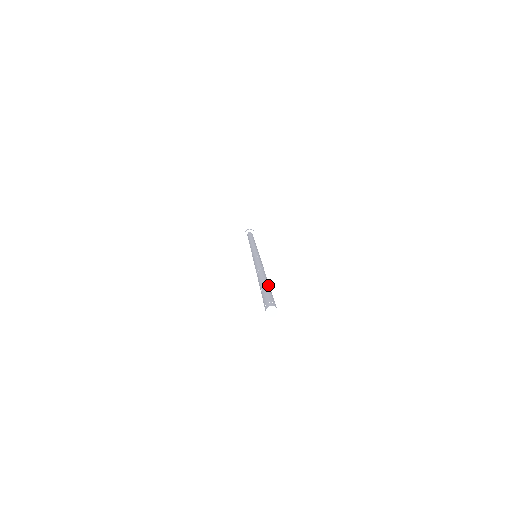
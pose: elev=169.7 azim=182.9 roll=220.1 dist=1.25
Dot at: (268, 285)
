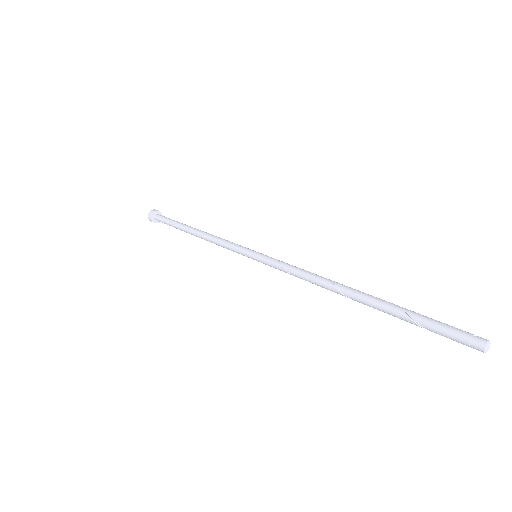
Dot at: (402, 307)
